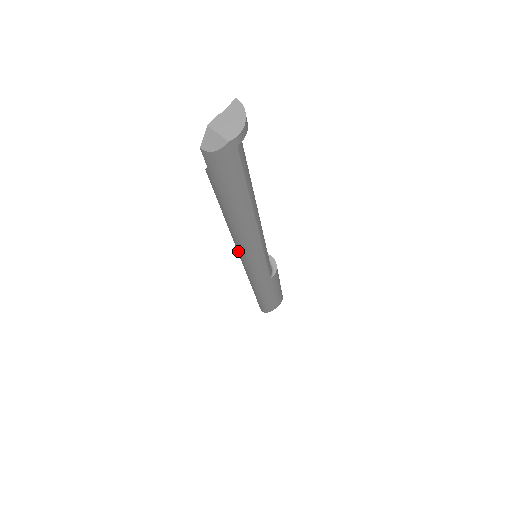
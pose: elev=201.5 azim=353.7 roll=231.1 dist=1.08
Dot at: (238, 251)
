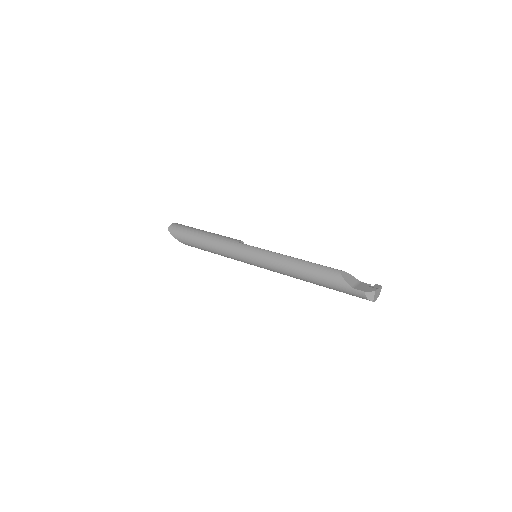
Dot at: (268, 261)
